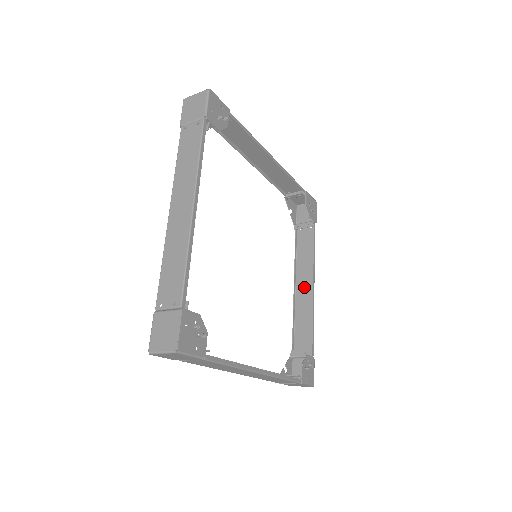
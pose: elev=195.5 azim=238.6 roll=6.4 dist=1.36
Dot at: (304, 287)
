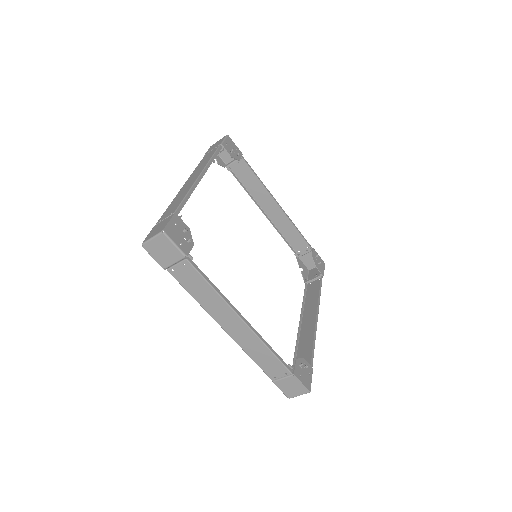
Dot at: (309, 320)
